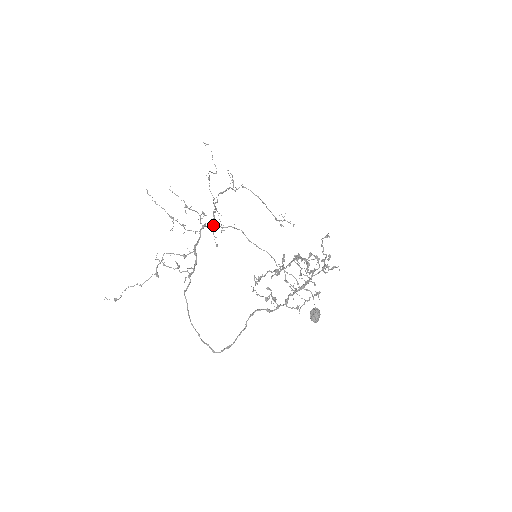
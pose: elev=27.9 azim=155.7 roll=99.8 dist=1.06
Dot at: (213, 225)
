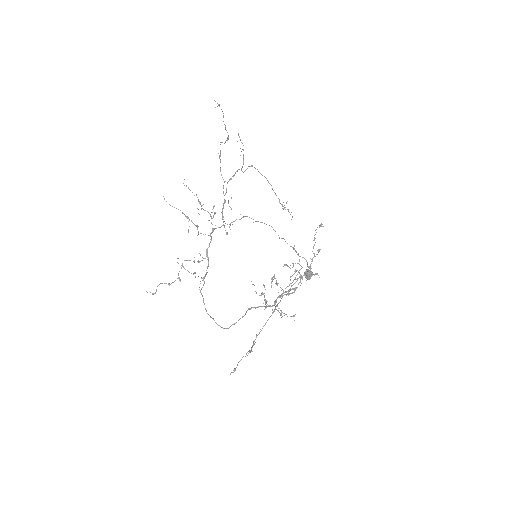
Dot at: (221, 226)
